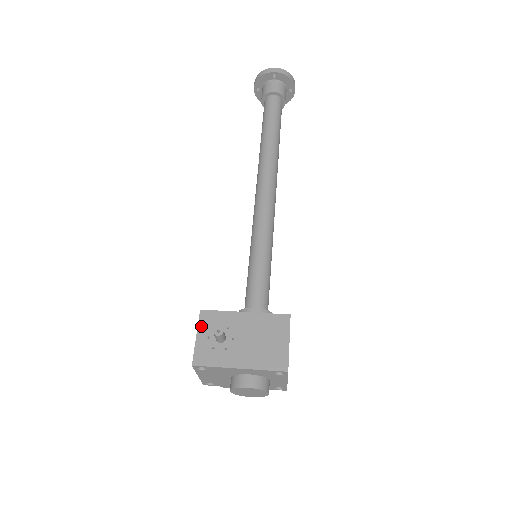
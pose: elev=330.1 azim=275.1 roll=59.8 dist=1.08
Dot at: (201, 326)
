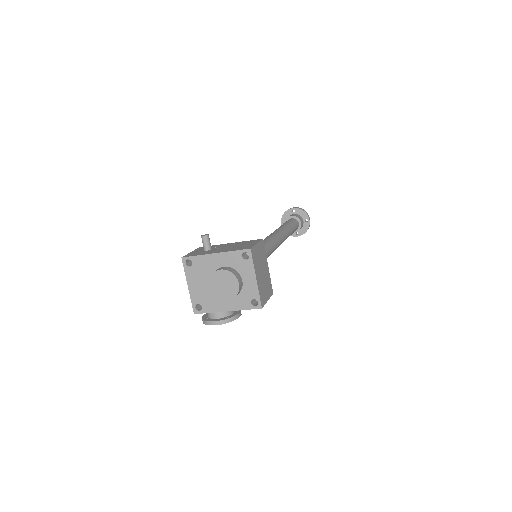
Dot at: (197, 250)
